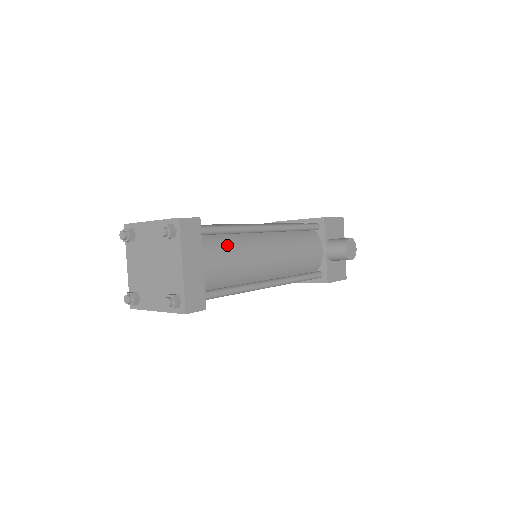
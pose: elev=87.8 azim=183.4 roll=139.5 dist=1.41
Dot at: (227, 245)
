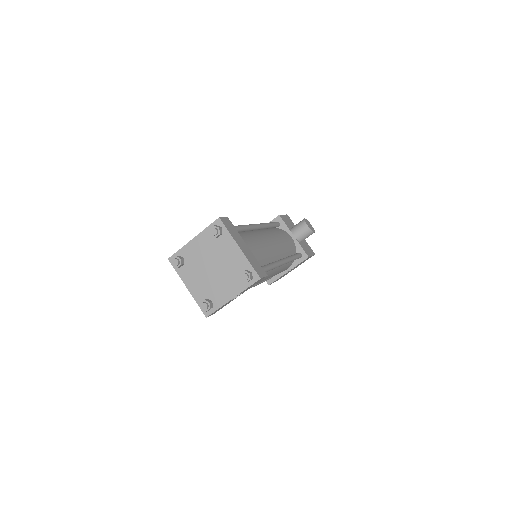
Dot at: (247, 237)
